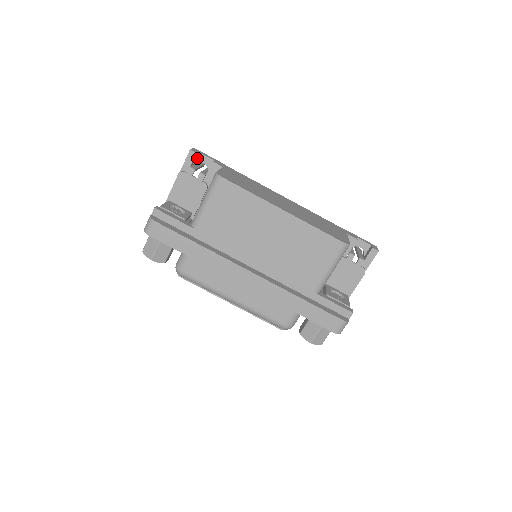
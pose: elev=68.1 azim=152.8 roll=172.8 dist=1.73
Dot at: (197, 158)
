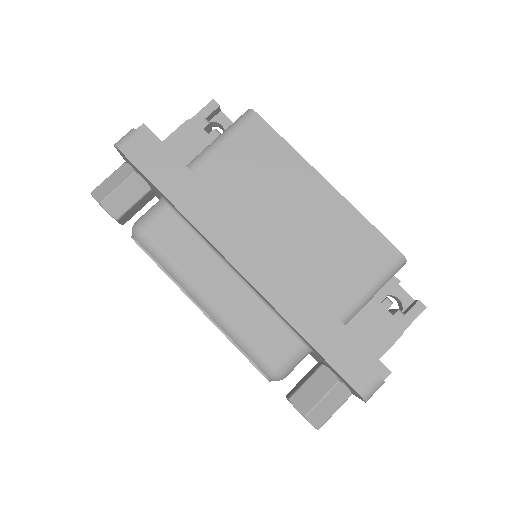
Dot at: (216, 117)
